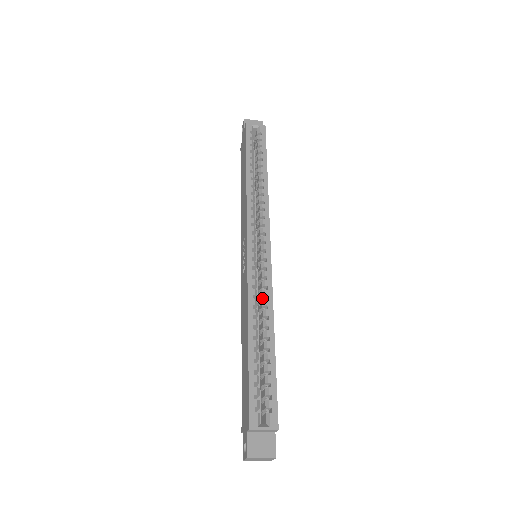
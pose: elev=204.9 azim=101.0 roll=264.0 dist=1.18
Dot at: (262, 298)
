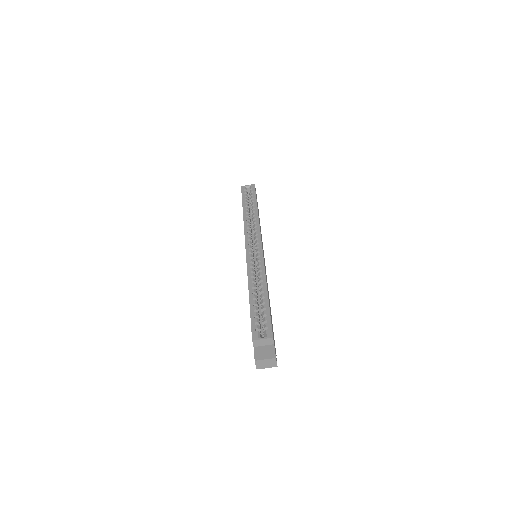
Dot at: (259, 273)
